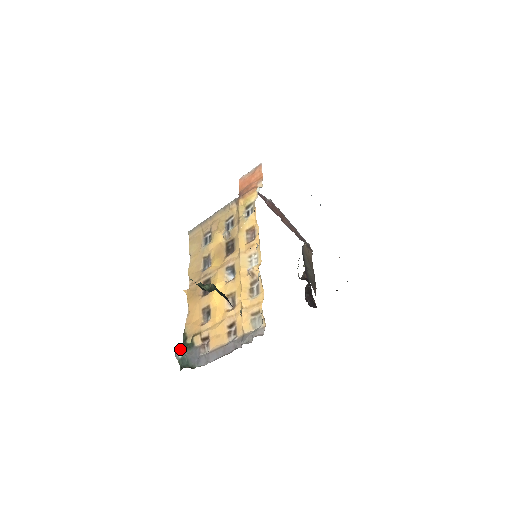
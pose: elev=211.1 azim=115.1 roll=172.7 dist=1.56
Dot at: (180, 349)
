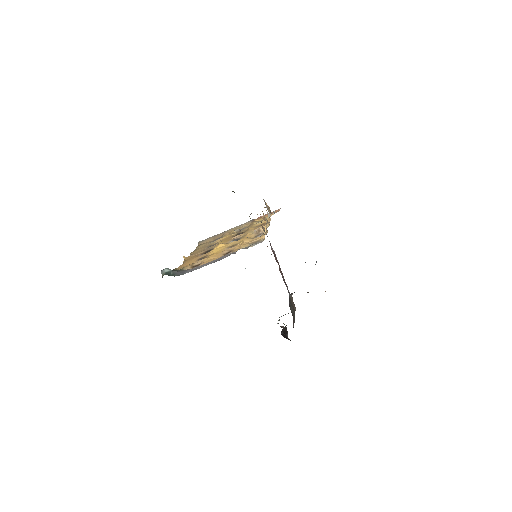
Dot at: (168, 268)
